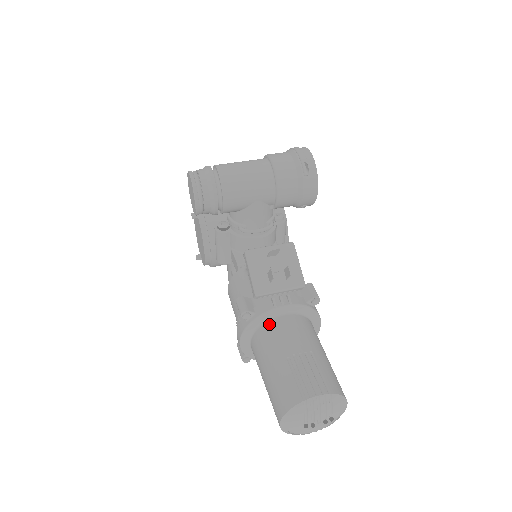
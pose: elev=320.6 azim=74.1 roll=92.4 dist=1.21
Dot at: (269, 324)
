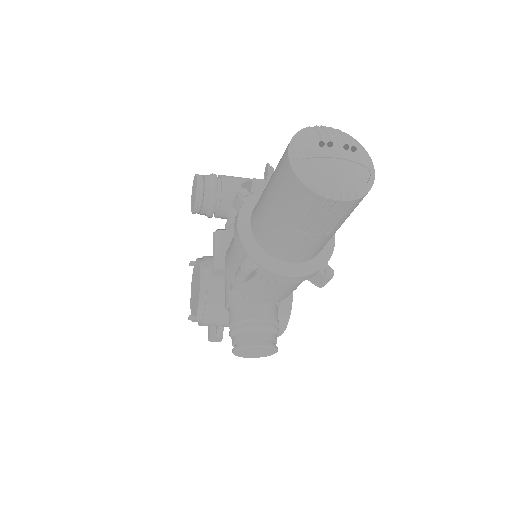
Dot at: occluded
